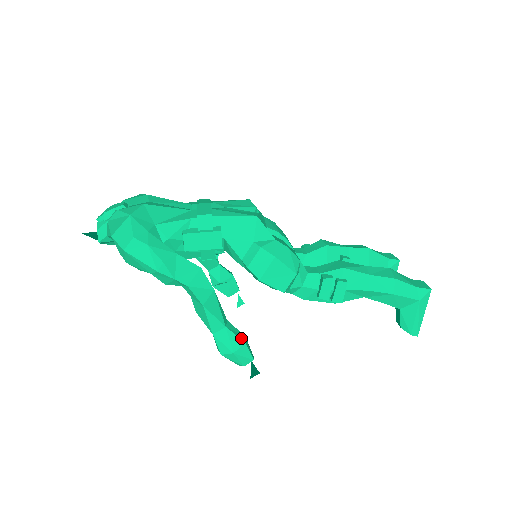
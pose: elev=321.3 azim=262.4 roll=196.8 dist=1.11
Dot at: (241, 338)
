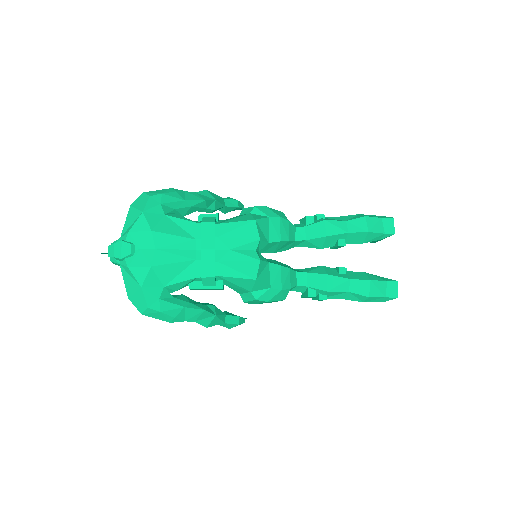
Dot at: (236, 323)
